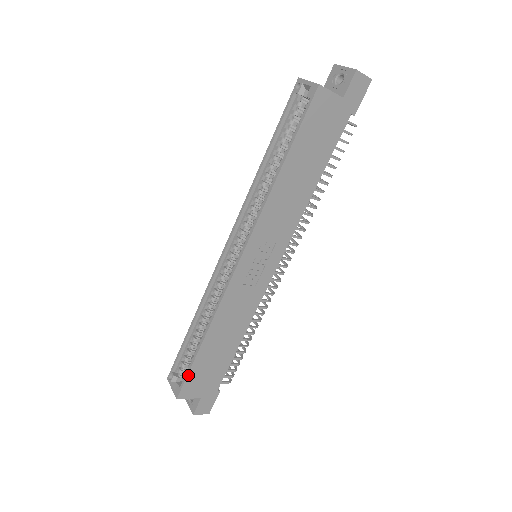
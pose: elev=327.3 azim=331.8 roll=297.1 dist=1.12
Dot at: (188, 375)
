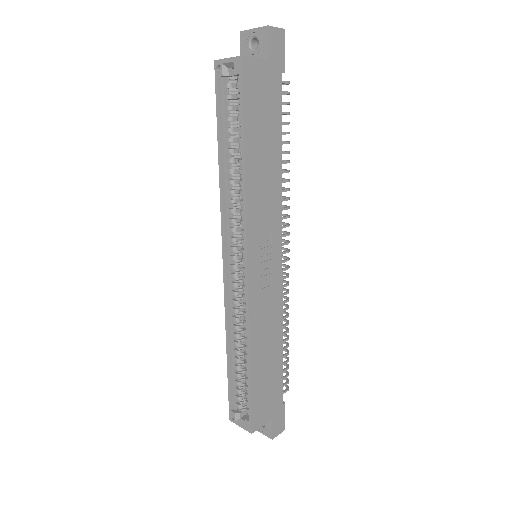
Dot at: (251, 405)
